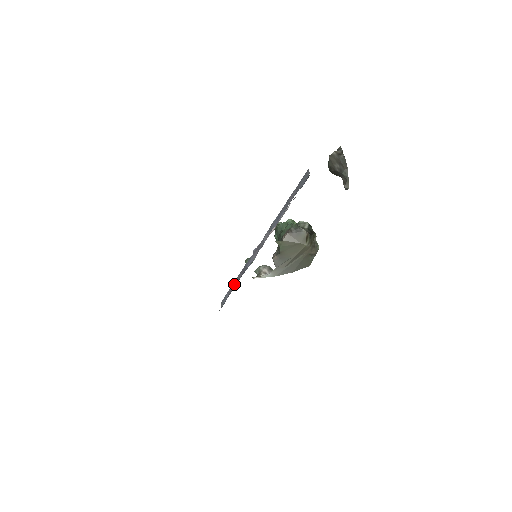
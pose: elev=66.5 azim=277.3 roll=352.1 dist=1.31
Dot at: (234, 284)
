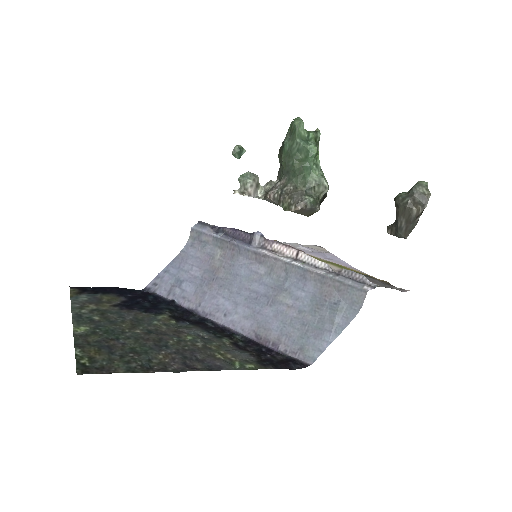
Dot at: (216, 242)
